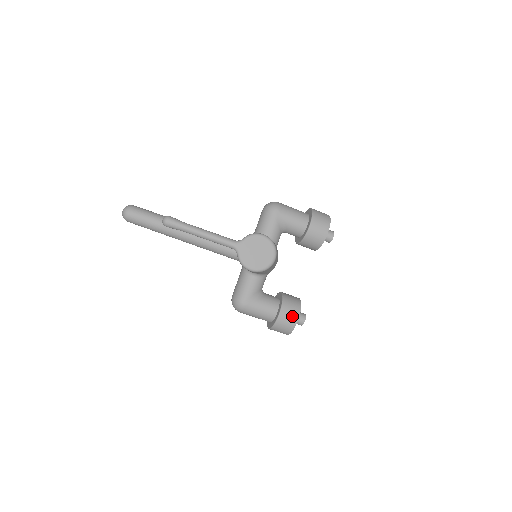
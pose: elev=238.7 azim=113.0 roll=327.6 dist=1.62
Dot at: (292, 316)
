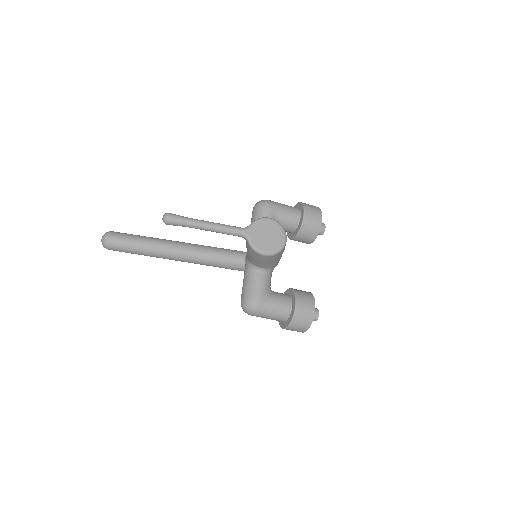
Dot at: (308, 307)
